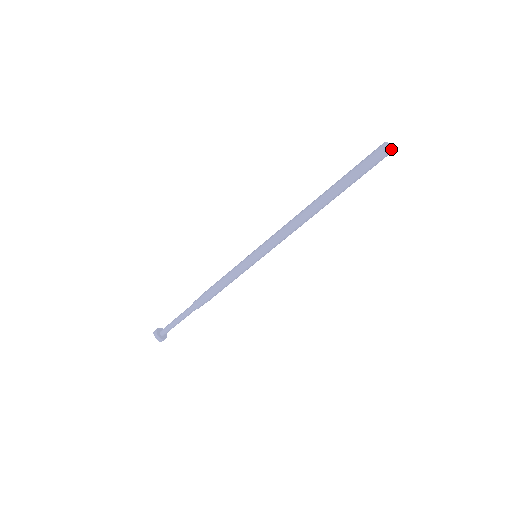
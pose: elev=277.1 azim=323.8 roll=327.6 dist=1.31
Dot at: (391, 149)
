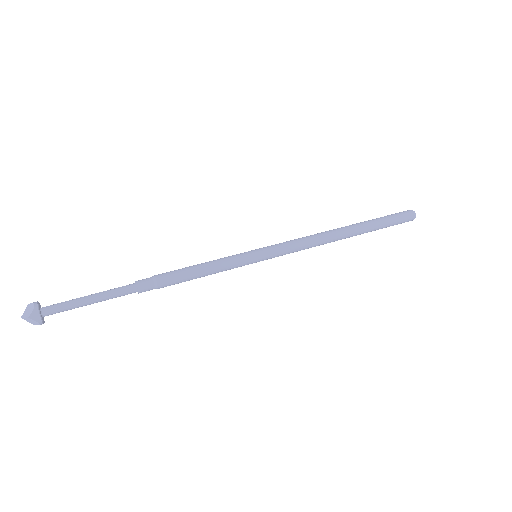
Dot at: (415, 214)
